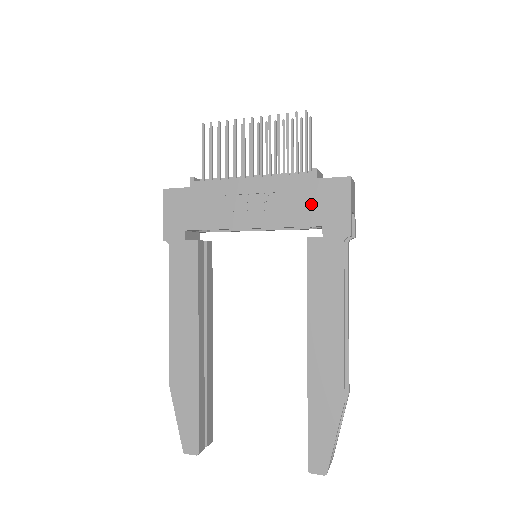
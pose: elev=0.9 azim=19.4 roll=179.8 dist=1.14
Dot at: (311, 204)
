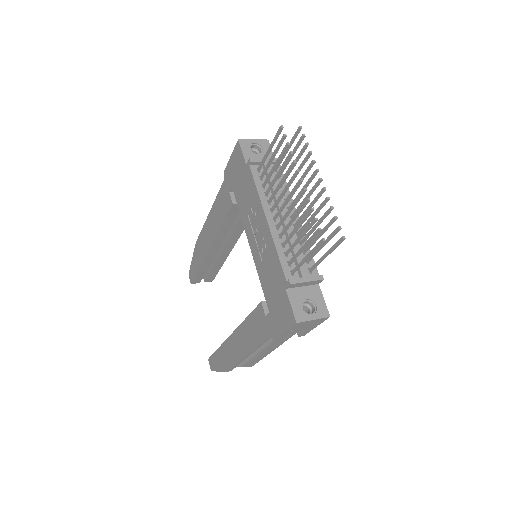
Dot at: (274, 293)
